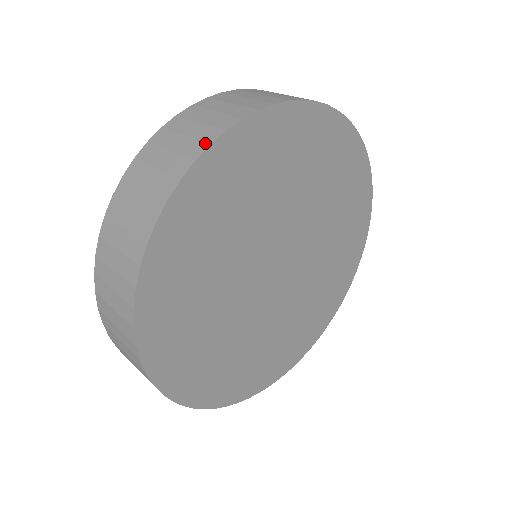
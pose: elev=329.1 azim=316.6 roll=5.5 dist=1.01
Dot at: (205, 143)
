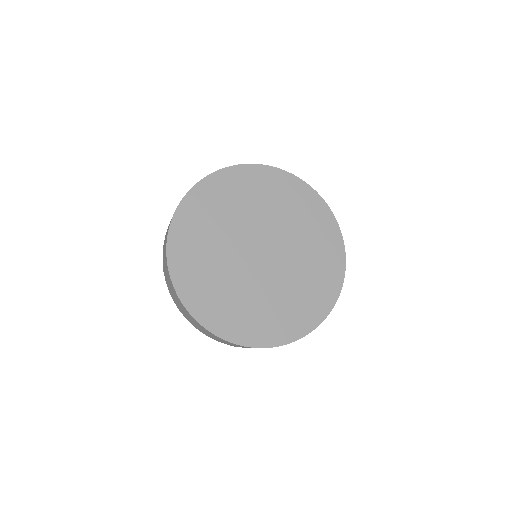
Dot at: (196, 184)
